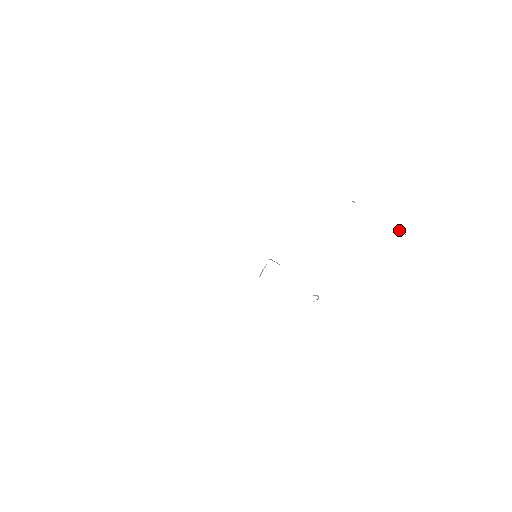
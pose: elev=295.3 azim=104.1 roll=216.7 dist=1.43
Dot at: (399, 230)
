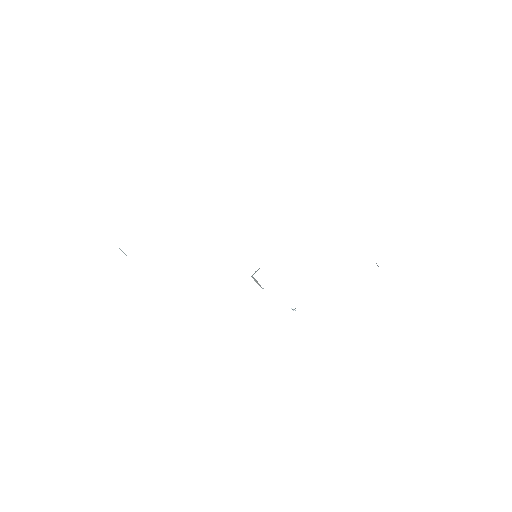
Dot at: occluded
